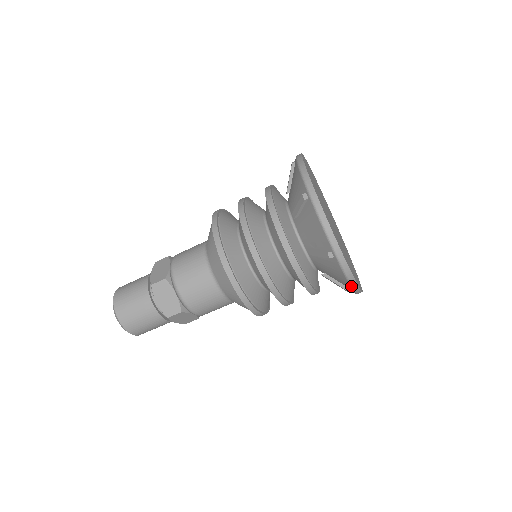
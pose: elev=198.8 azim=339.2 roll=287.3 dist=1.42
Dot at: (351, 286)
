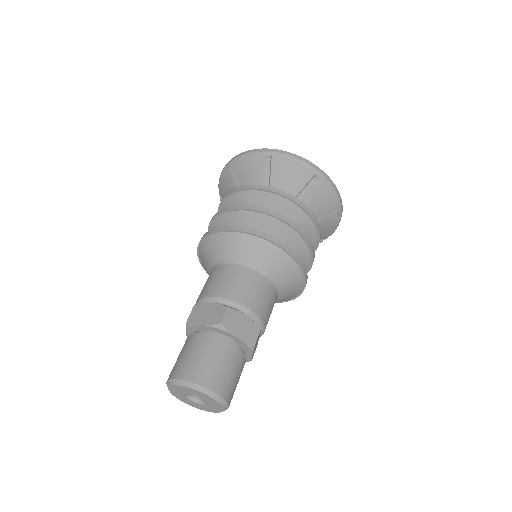
Dot at: (308, 165)
